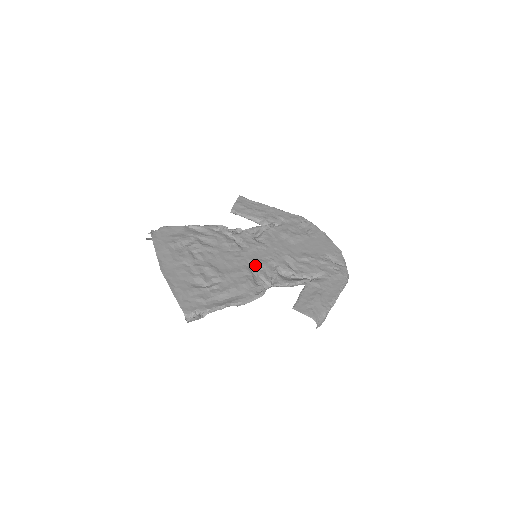
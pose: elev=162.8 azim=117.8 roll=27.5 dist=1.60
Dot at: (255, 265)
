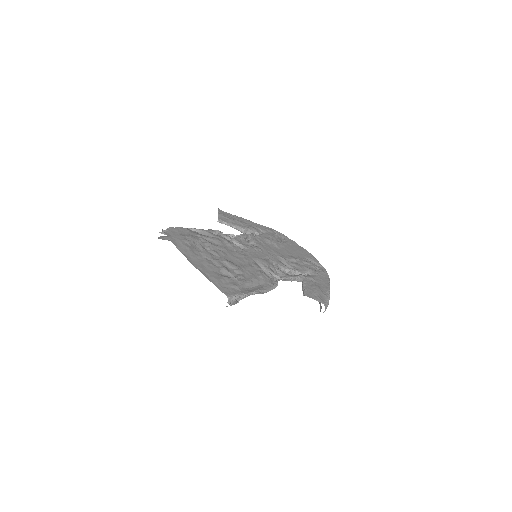
Dot at: (260, 262)
